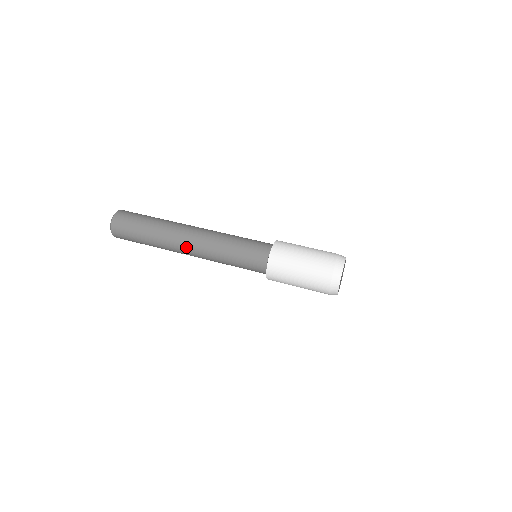
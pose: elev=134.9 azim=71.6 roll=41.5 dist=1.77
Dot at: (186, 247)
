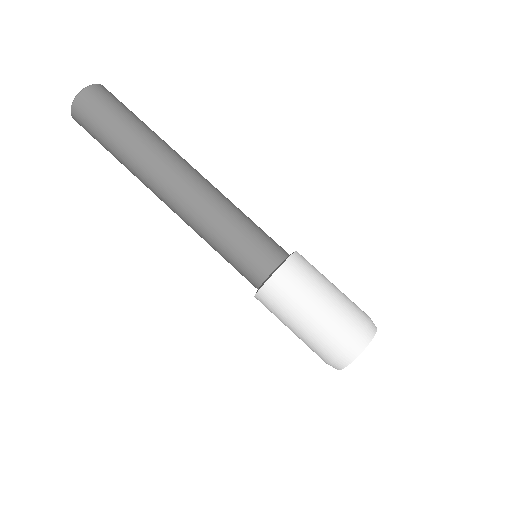
Dot at: (163, 198)
